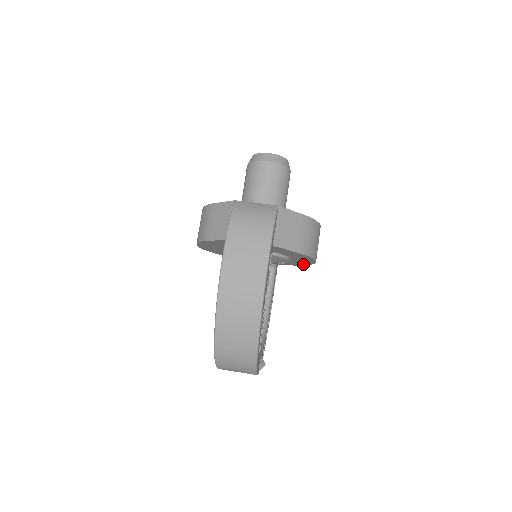
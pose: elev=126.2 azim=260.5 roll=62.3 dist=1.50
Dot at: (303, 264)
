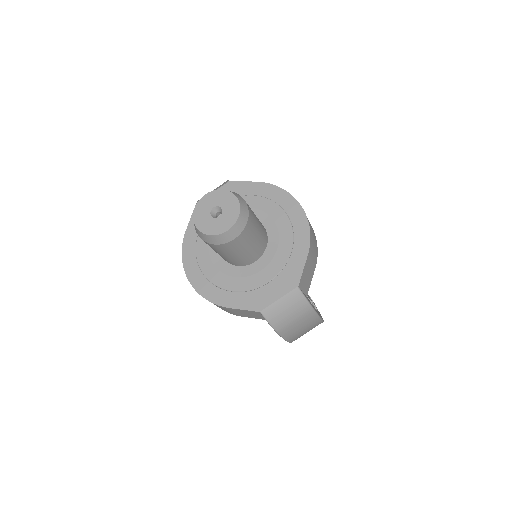
Dot at: occluded
